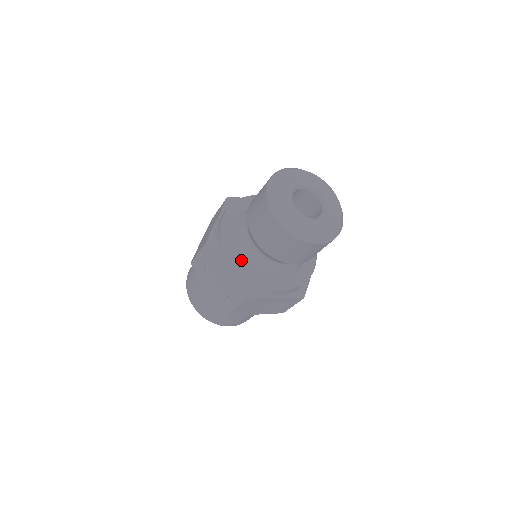
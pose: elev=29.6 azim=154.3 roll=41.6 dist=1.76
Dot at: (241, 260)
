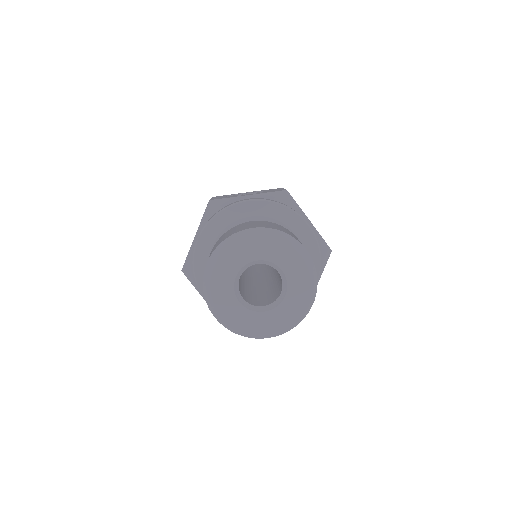
Dot at: occluded
